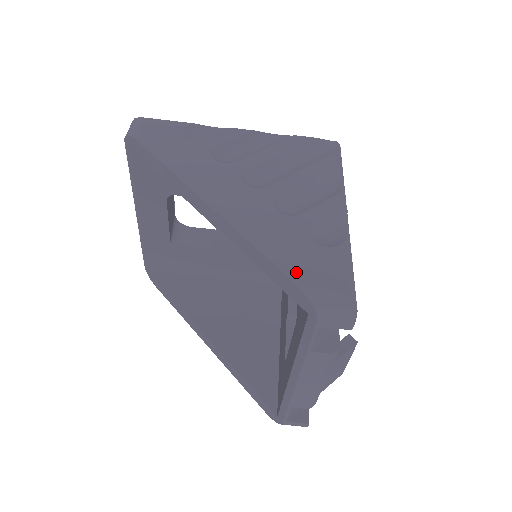
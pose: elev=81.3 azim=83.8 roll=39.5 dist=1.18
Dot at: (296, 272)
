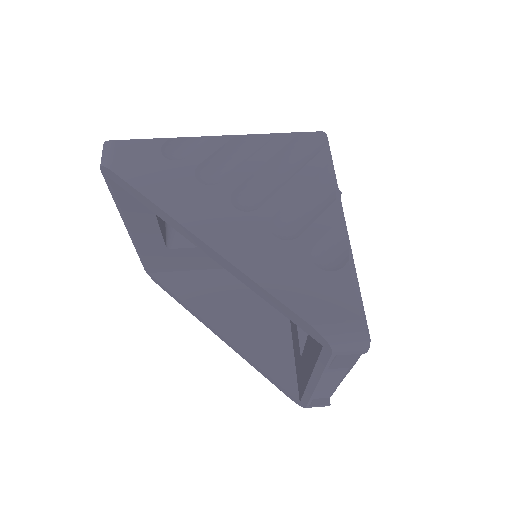
Dot at: (305, 308)
